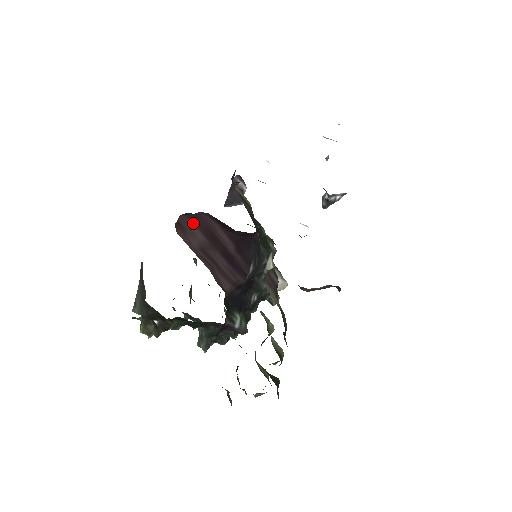
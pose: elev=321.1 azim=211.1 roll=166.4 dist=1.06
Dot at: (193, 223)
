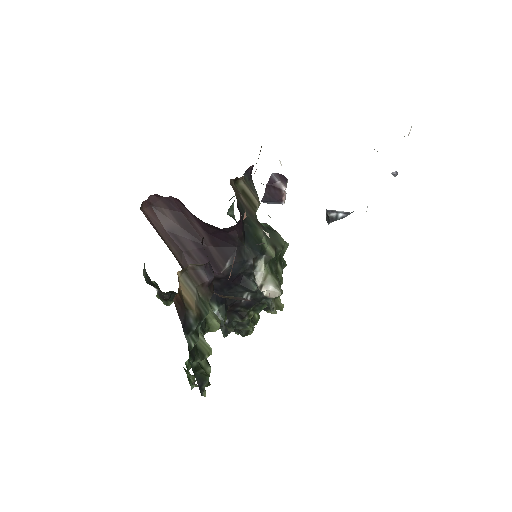
Dot at: (165, 205)
